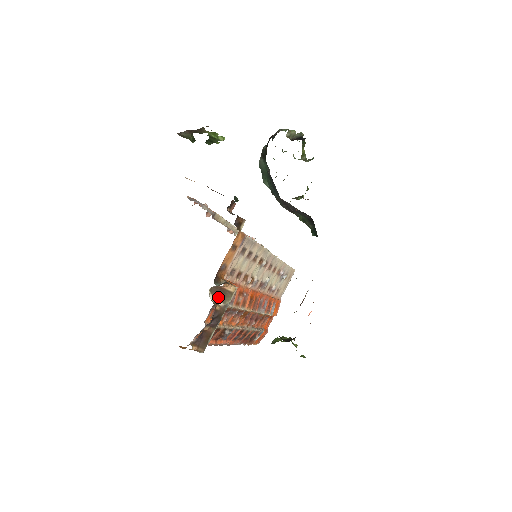
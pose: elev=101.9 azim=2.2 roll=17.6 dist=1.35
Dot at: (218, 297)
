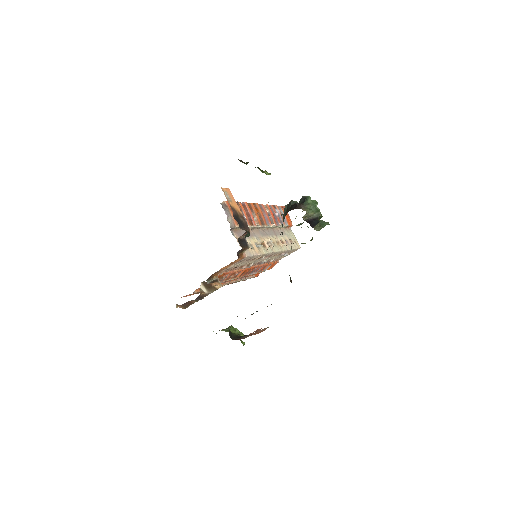
Dot at: (206, 287)
